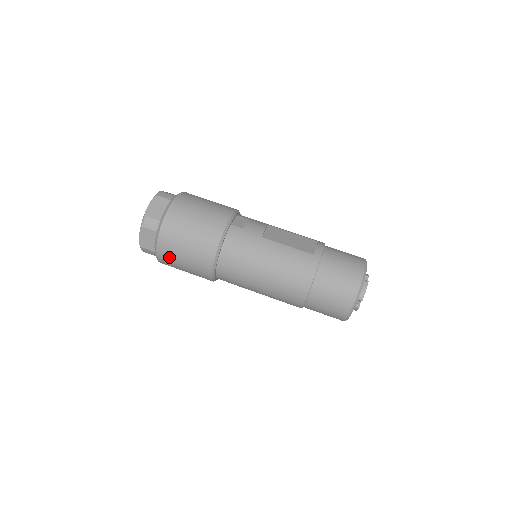
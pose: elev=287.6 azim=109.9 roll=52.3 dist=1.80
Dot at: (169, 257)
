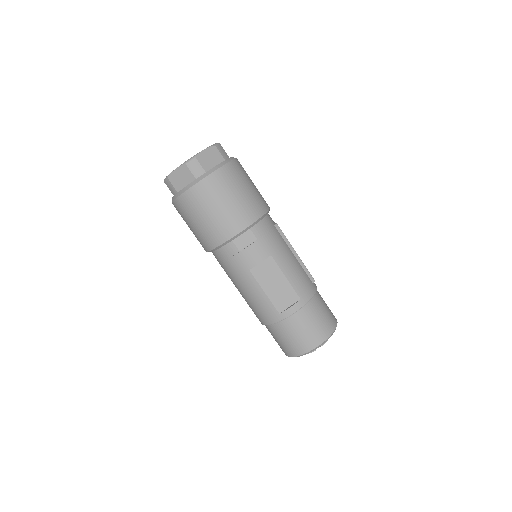
Dot at: occluded
